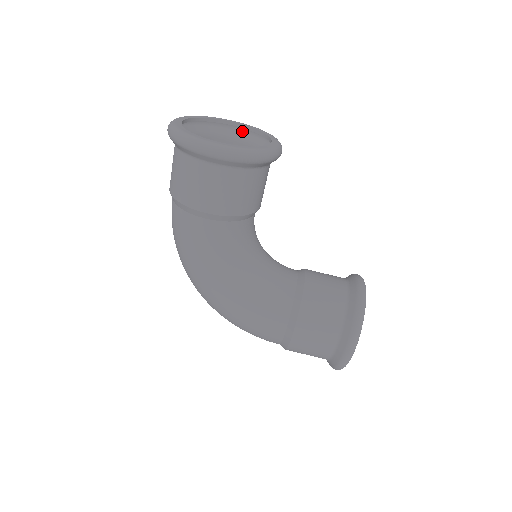
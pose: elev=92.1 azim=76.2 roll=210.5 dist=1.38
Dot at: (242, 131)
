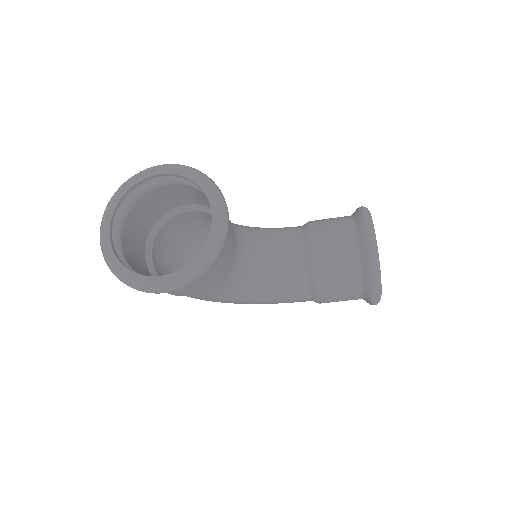
Dot at: occluded
